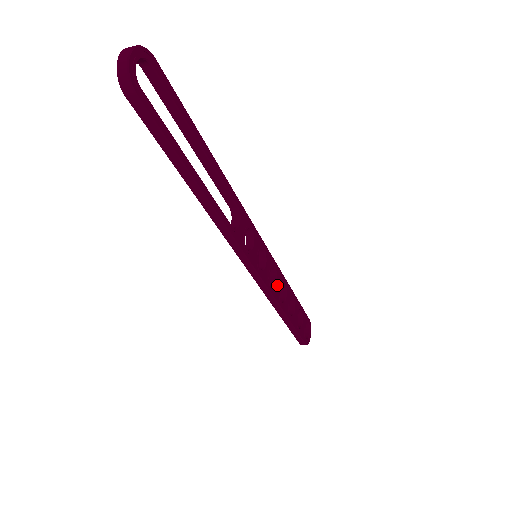
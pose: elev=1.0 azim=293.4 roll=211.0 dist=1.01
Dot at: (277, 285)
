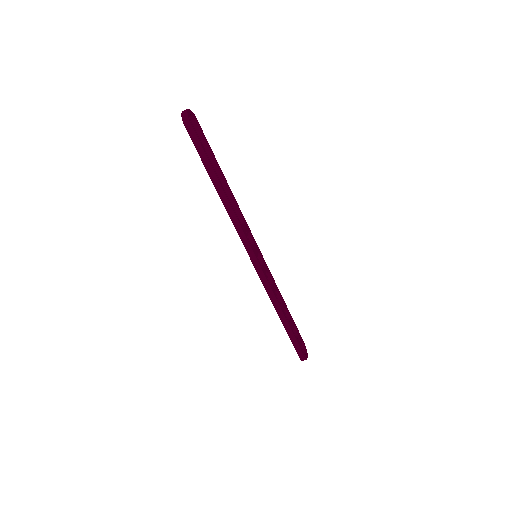
Dot at: (273, 287)
